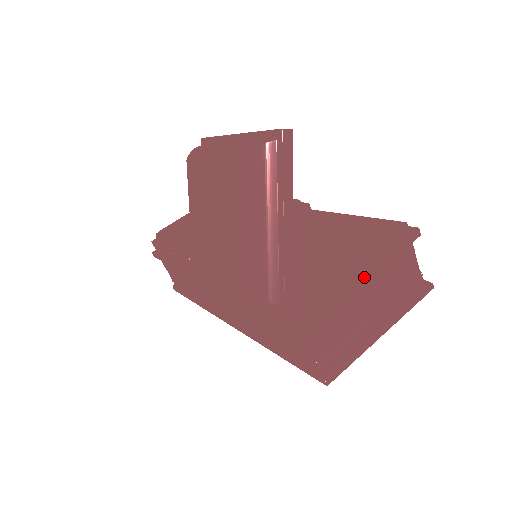
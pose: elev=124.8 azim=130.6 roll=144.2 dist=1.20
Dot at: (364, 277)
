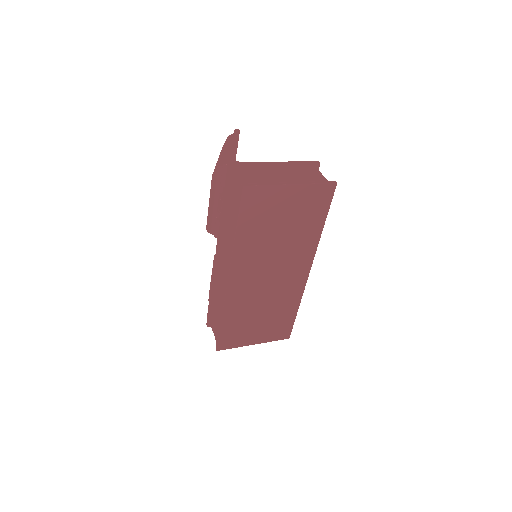
Dot at: (275, 163)
